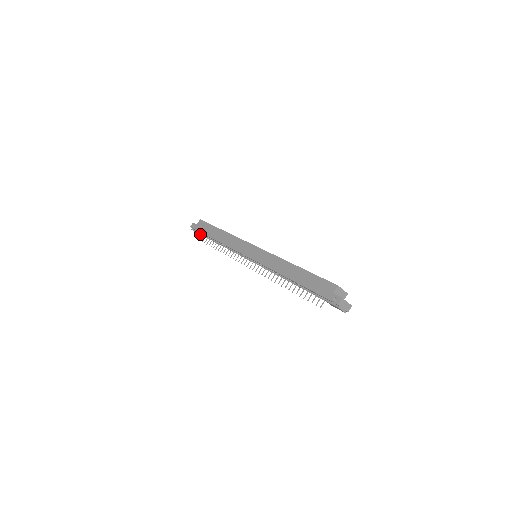
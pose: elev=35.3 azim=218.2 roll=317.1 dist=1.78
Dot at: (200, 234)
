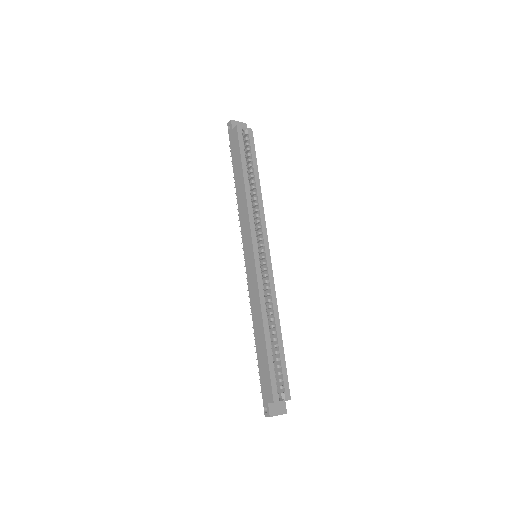
Dot at: occluded
